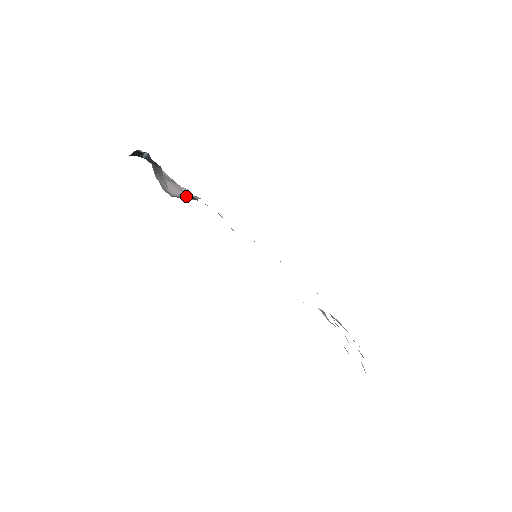
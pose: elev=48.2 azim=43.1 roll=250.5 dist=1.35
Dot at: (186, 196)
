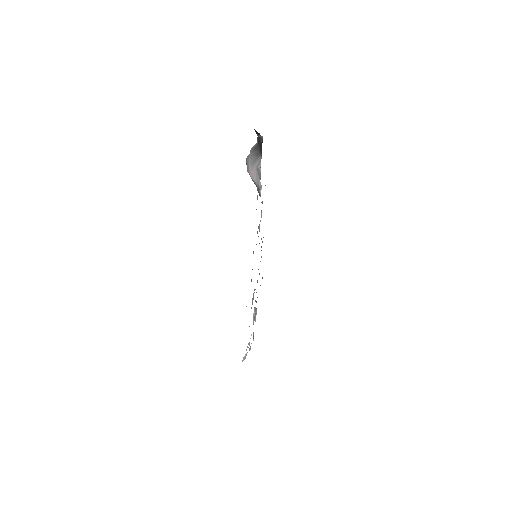
Dot at: (256, 185)
